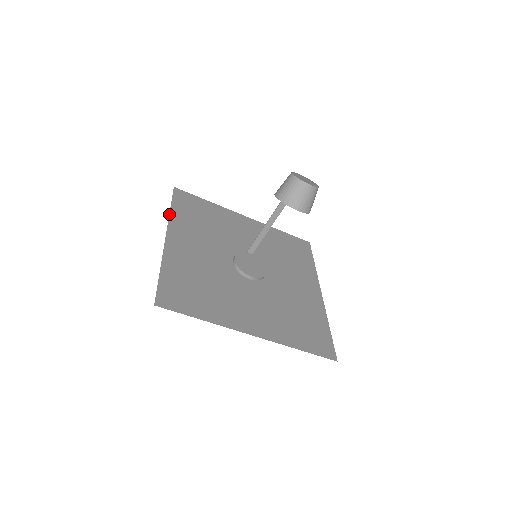
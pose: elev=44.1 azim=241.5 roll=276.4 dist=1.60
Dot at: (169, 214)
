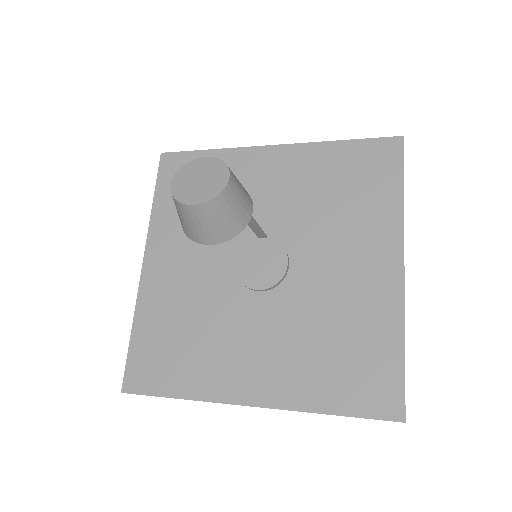
Dot at: (150, 216)
